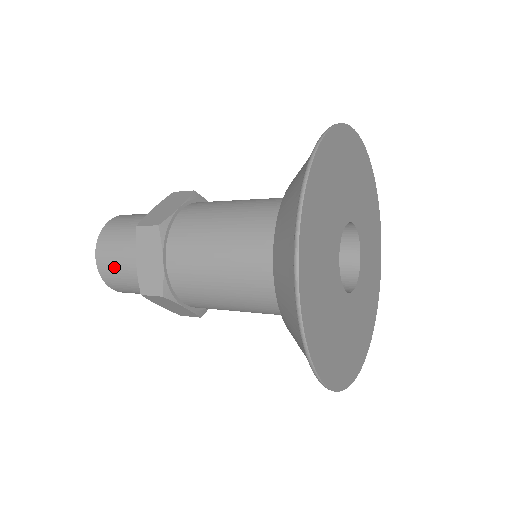
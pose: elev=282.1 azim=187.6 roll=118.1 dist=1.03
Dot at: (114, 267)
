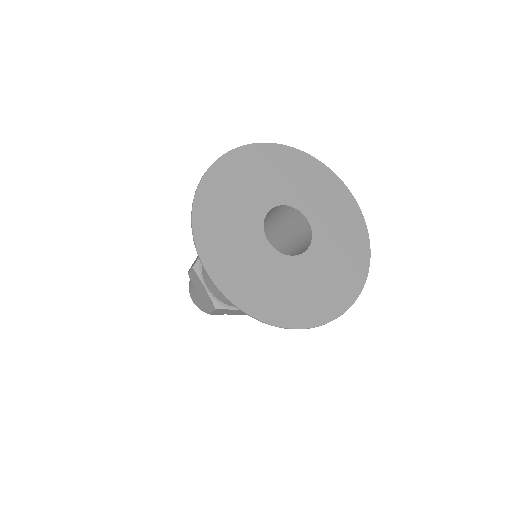
Dot at: occluded
